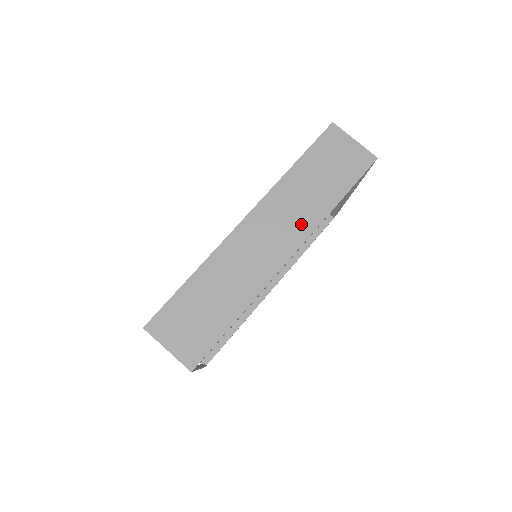
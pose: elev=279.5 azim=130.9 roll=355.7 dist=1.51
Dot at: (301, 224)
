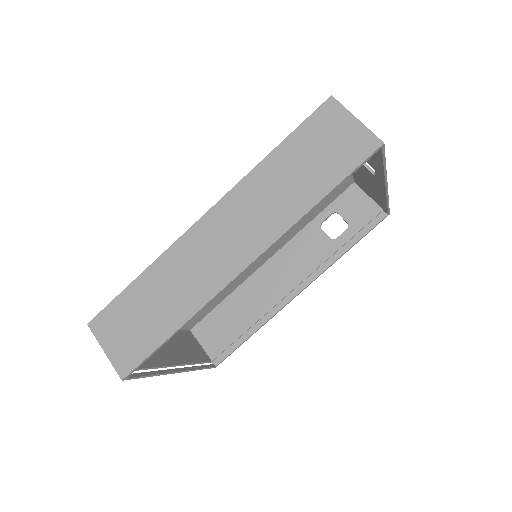
Dot at: (267, 226)
